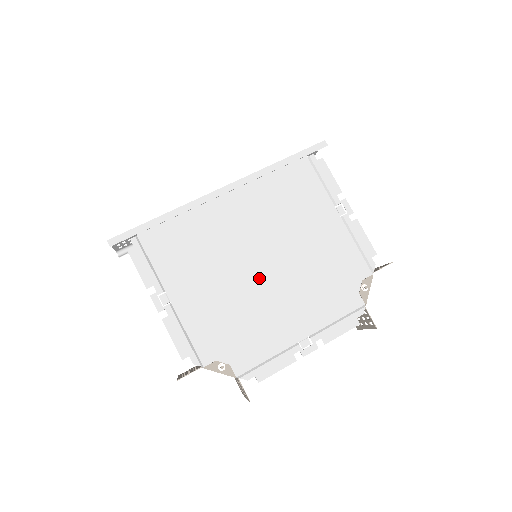
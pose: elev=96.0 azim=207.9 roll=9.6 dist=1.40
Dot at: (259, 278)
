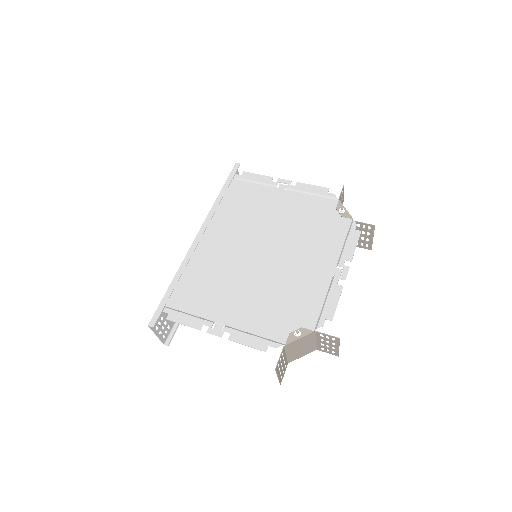
Dot at: (269, 263)
